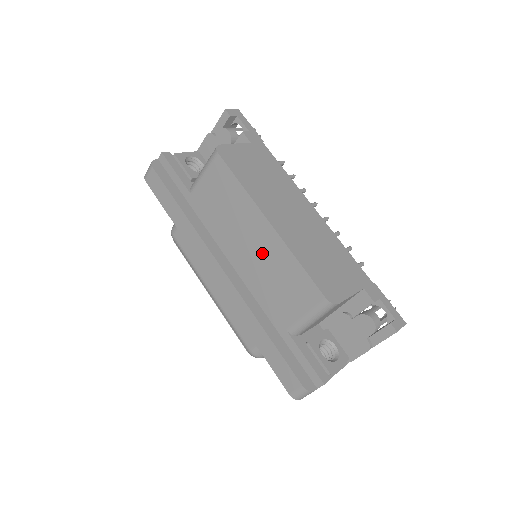
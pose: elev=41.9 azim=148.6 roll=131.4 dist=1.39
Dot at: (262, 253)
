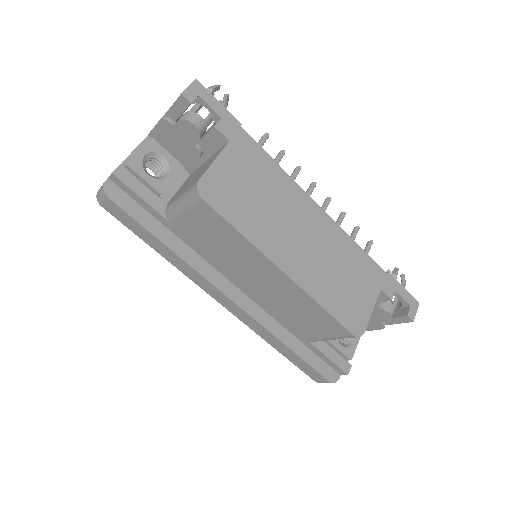
Dot at: (276, 290)
